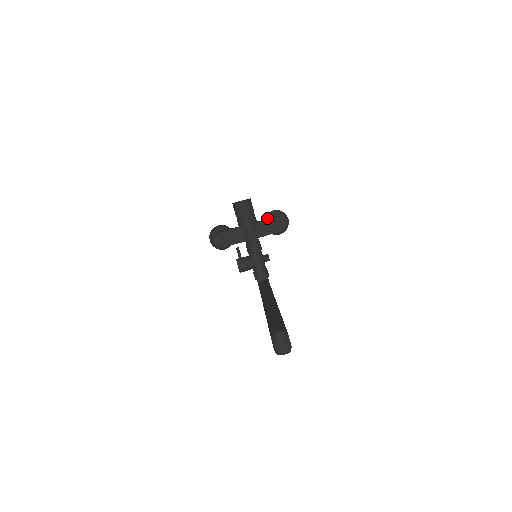
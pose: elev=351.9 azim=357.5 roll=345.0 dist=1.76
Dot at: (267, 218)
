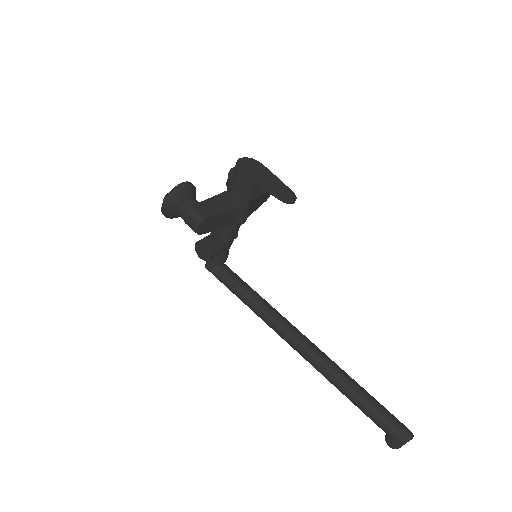
Dot at: occluded
